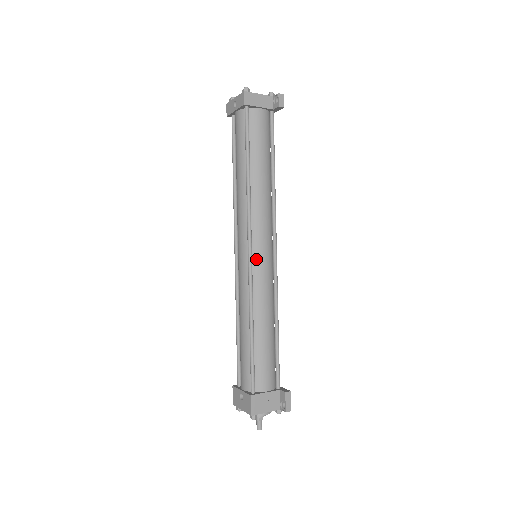
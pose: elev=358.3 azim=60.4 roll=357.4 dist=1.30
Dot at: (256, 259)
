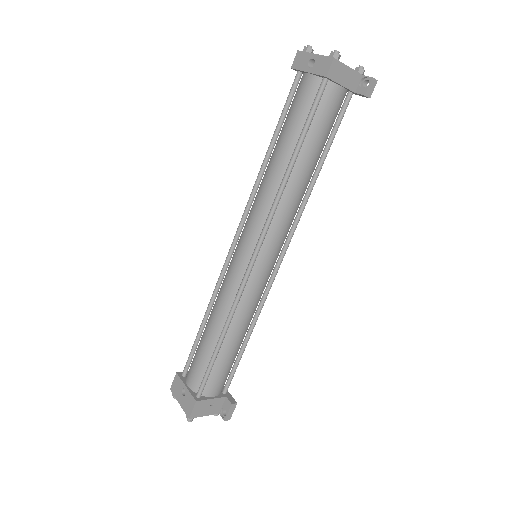
Dot at: (257, 267)
